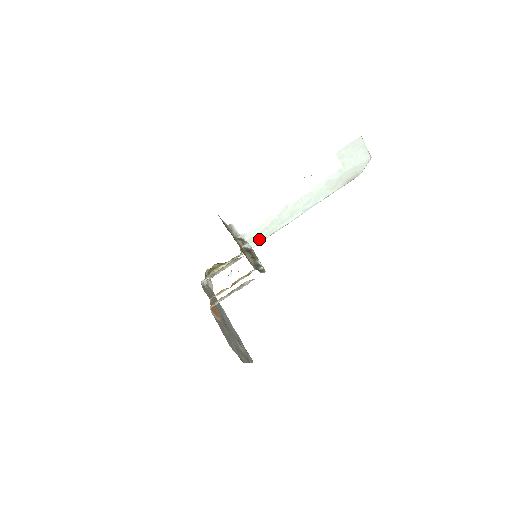
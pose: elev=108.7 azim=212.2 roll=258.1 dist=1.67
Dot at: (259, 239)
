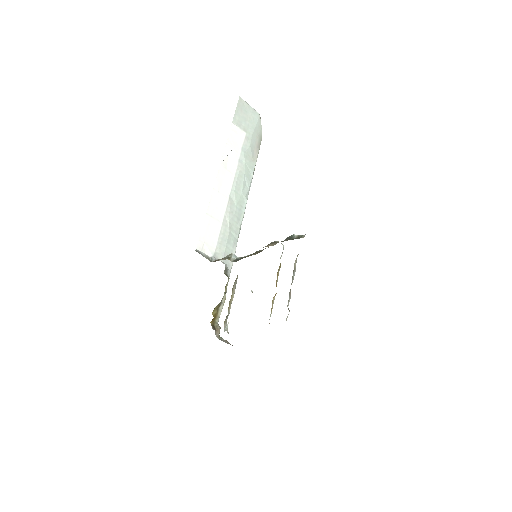
Dot at: (231, 252)
